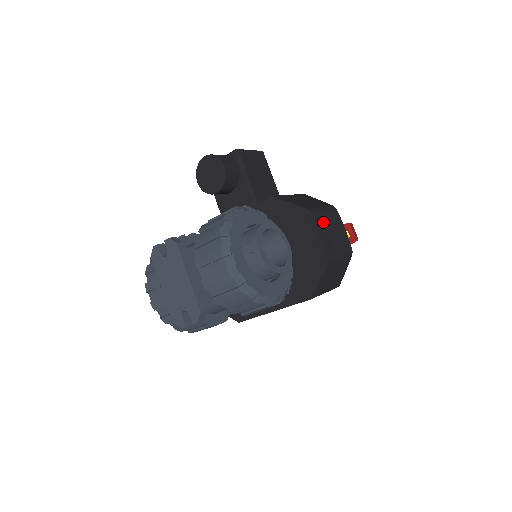
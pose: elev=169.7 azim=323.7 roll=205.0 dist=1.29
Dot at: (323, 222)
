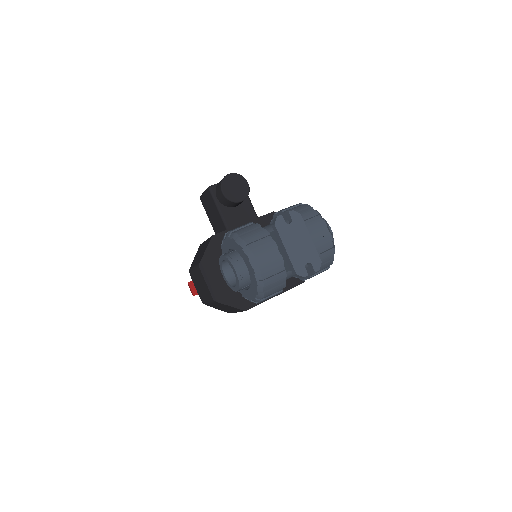
Dot at: occluded
